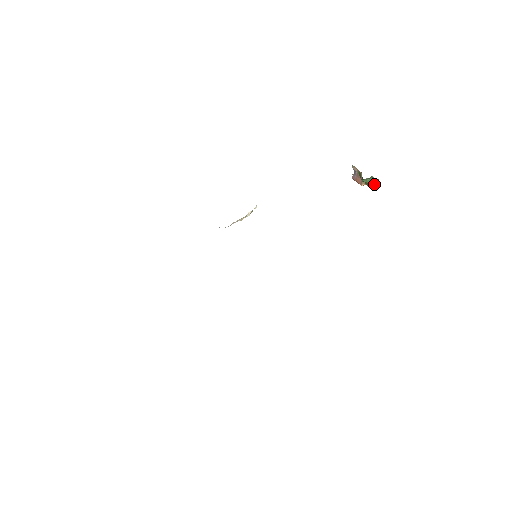
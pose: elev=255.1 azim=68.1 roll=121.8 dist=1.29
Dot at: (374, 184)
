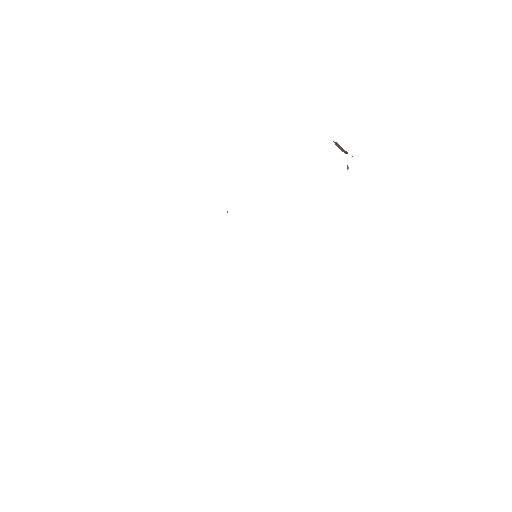
Dot at: occluded
